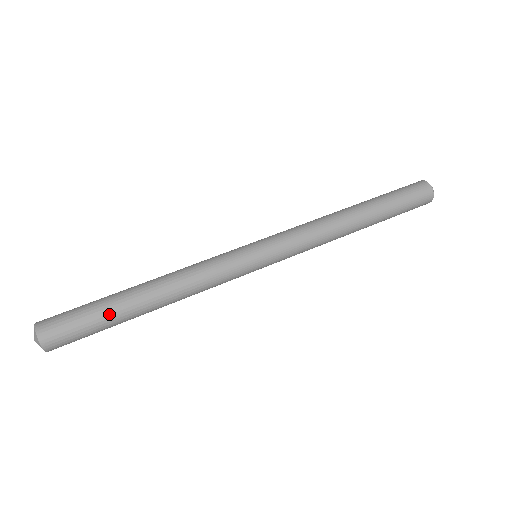
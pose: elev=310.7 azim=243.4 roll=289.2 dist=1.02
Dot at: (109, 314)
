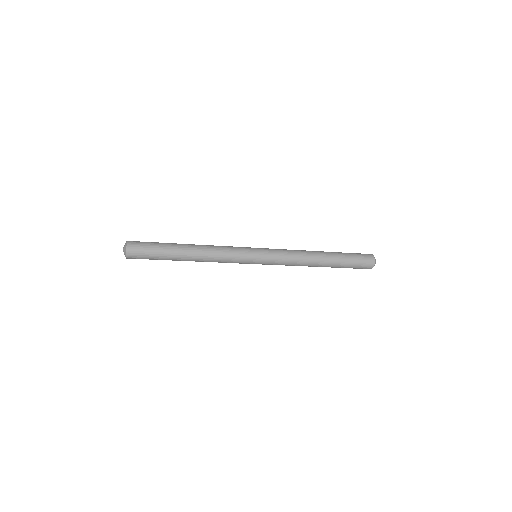
Dot at: (166, 252)
